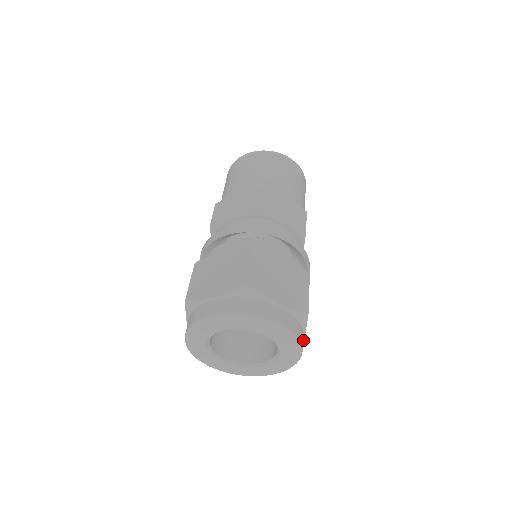
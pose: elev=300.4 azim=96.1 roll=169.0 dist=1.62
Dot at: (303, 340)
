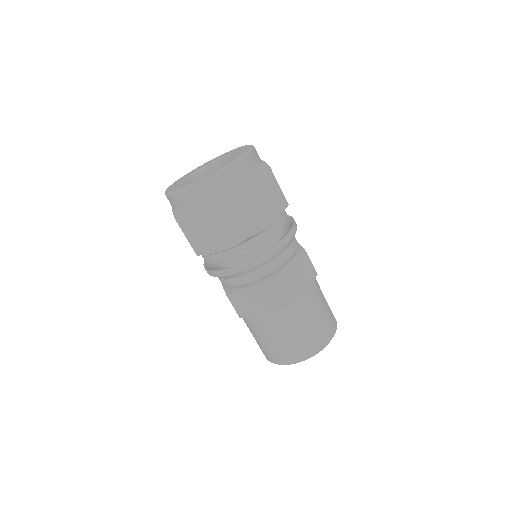
Dot at: (242, 181)
